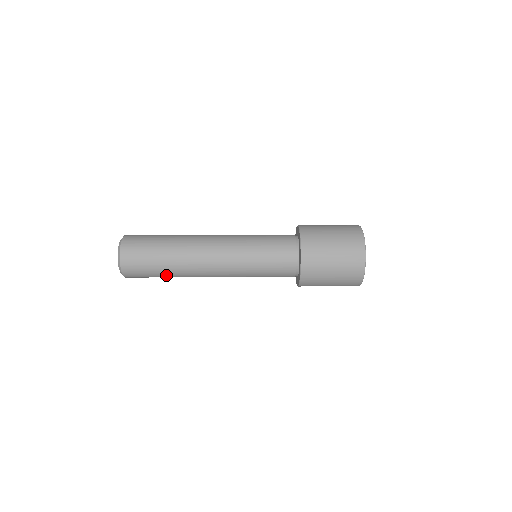
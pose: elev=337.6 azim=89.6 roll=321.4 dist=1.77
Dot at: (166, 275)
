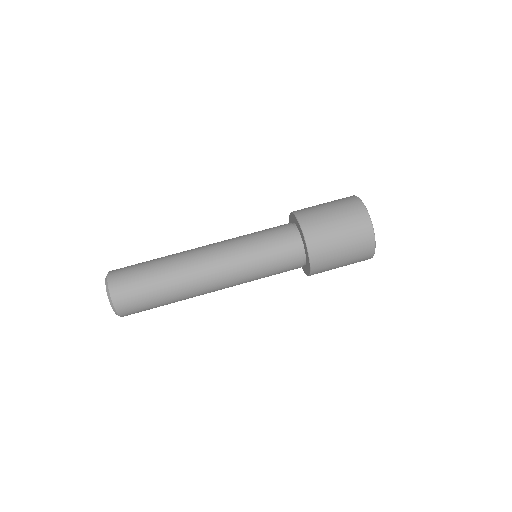
Dot at: occluded
